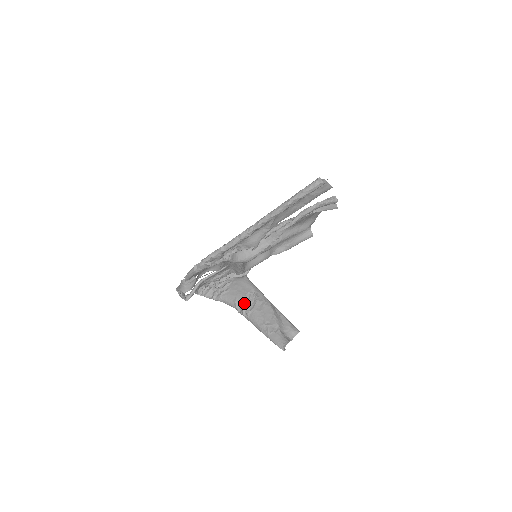
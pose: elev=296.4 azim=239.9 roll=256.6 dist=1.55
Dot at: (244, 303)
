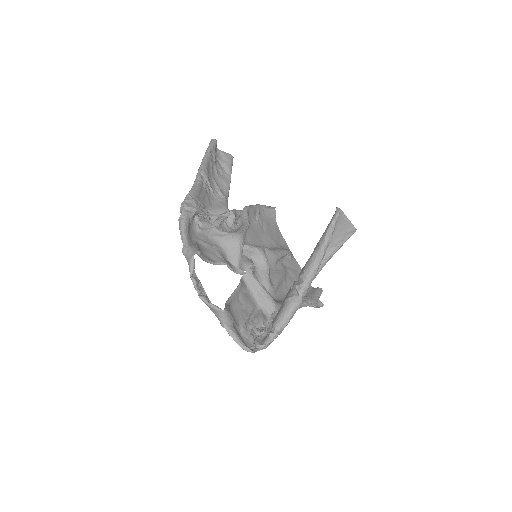
Dot at: (291, 286)
